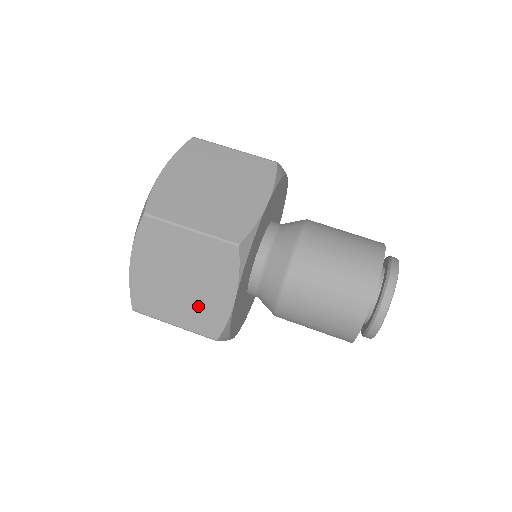
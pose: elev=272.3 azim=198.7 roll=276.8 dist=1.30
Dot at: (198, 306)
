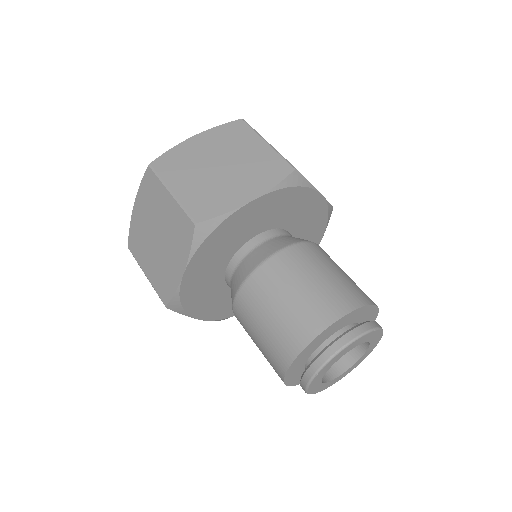
Dot at: (161, 267)
